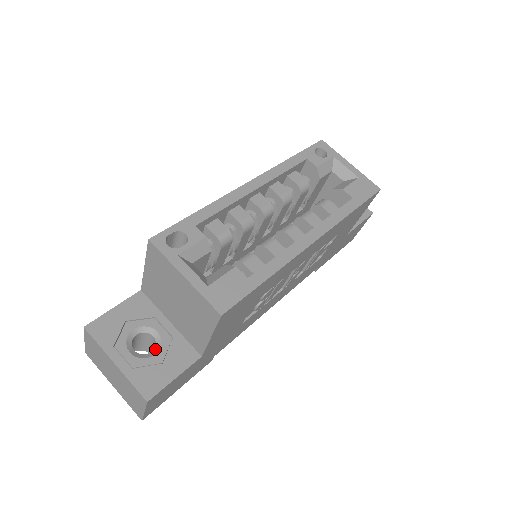
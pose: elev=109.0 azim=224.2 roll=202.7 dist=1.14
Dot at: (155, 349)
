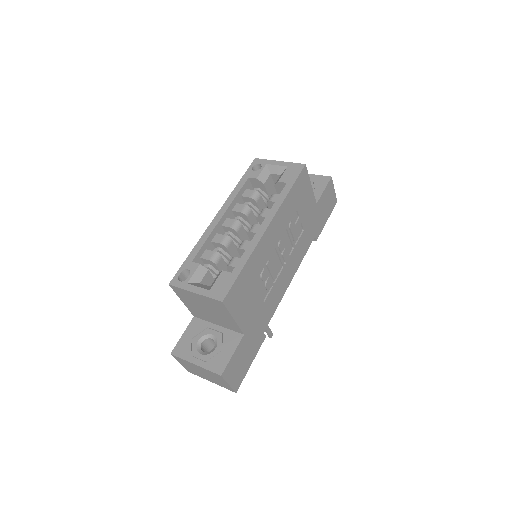
Dot at: (215, 345)
